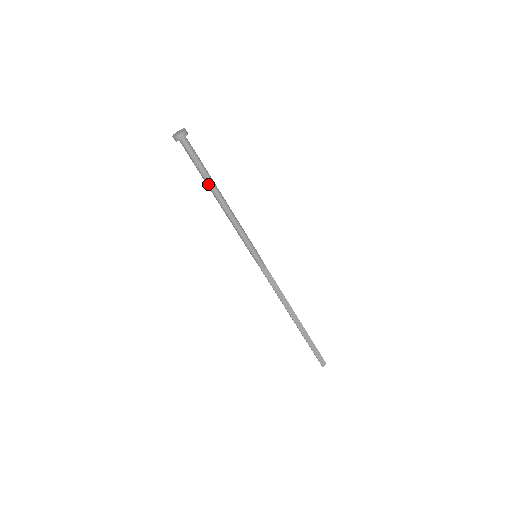
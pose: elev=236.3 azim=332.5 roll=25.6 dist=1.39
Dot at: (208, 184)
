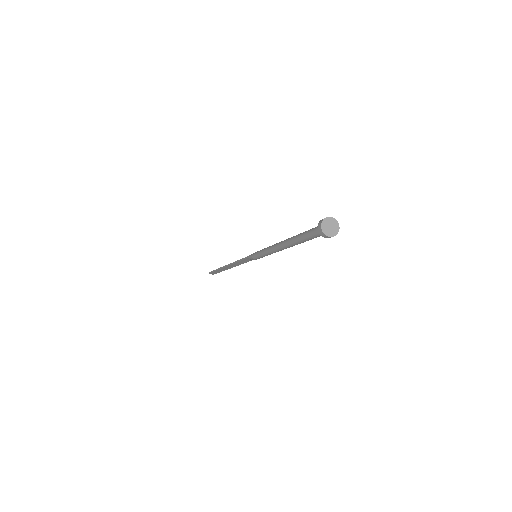
Dot at: (293, 242)
